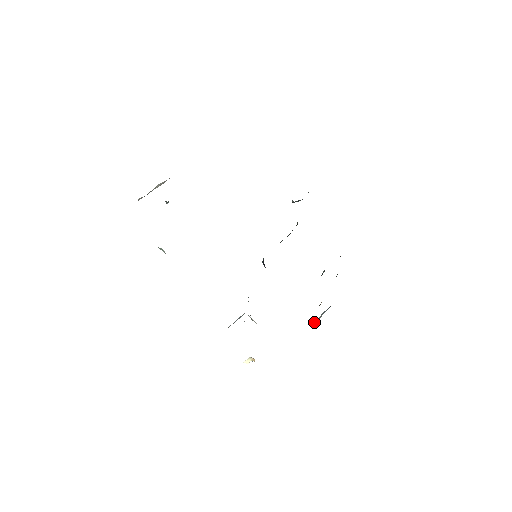
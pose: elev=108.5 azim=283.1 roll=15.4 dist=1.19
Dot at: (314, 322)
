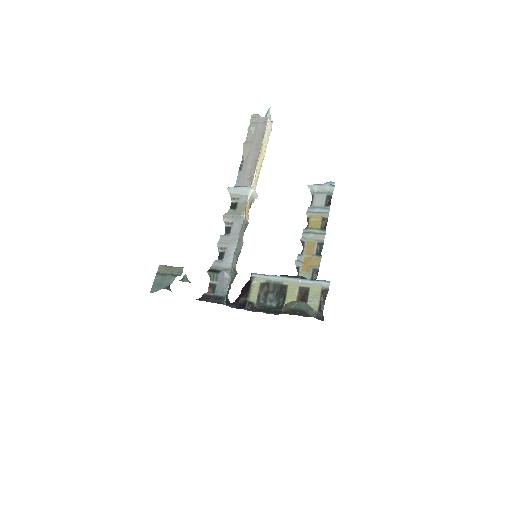
Dot at: (312, 189)
